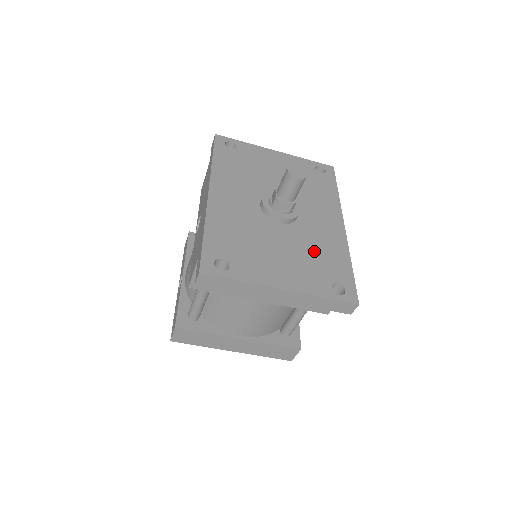
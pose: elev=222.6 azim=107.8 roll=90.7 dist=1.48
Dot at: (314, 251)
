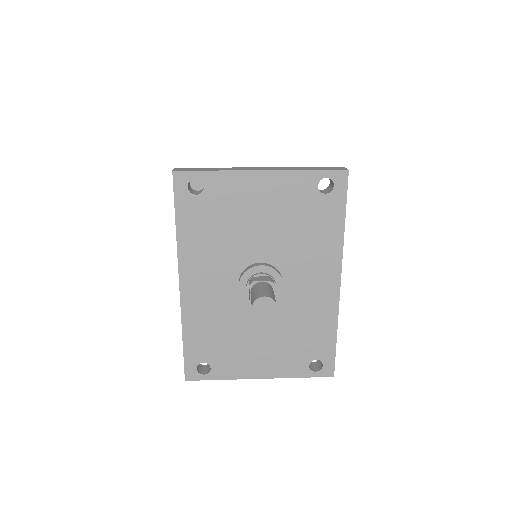
Dot at: (296, 329)
